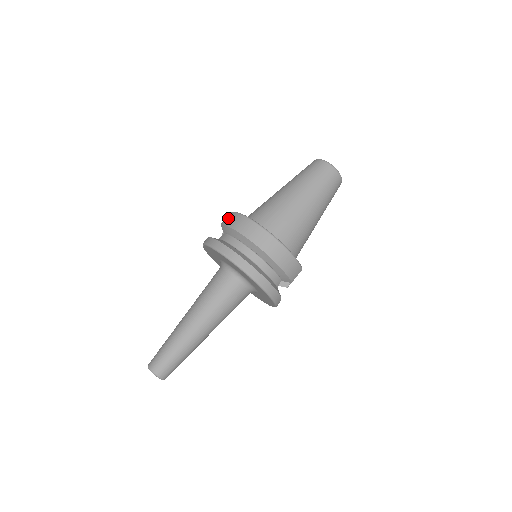
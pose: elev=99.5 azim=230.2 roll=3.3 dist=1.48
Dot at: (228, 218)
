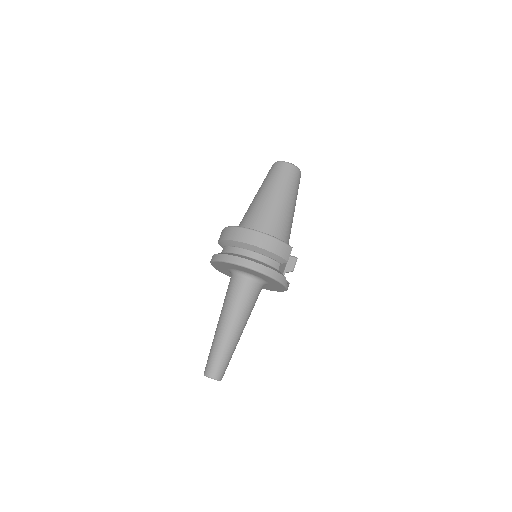
Dot at: (220, 235)
